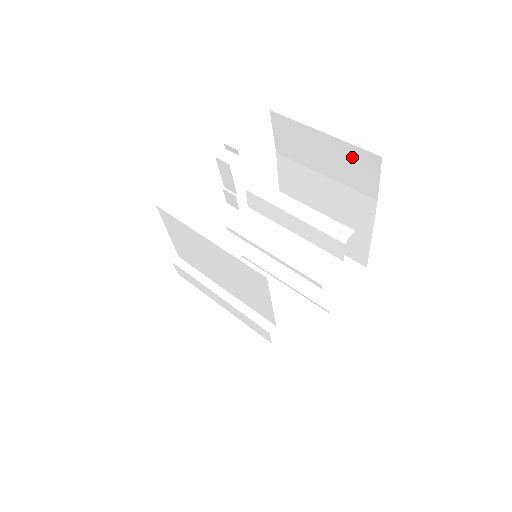
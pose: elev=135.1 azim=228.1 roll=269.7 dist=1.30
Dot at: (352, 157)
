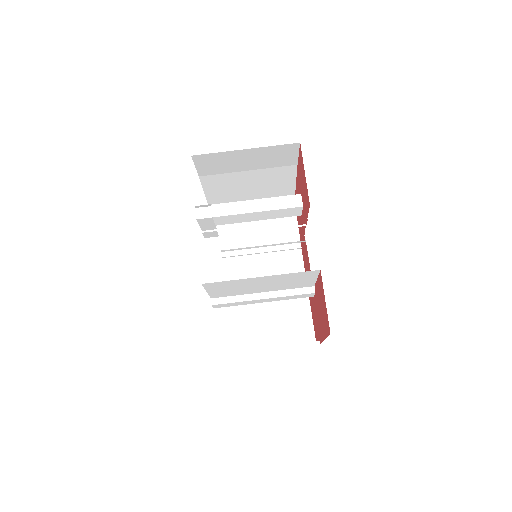
Dot at: (274, 152)
